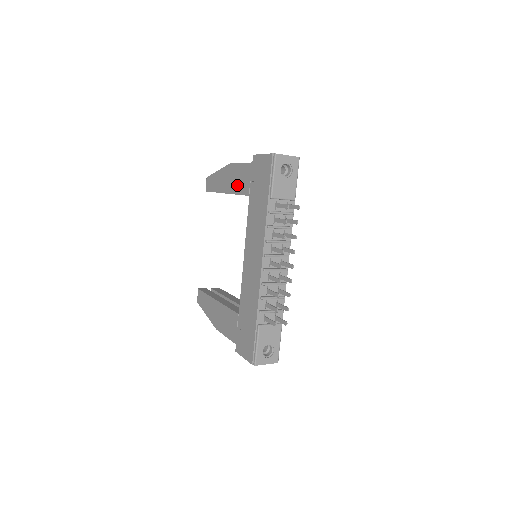
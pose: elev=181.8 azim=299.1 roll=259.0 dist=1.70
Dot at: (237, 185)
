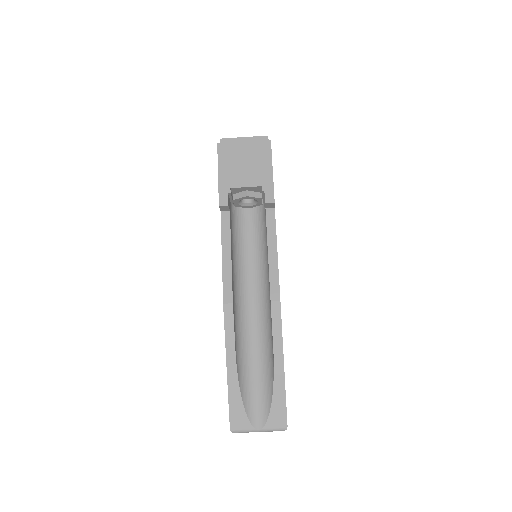
Dot at: occluded
